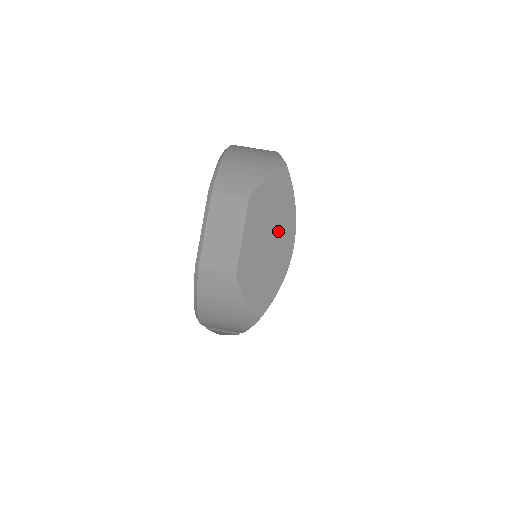
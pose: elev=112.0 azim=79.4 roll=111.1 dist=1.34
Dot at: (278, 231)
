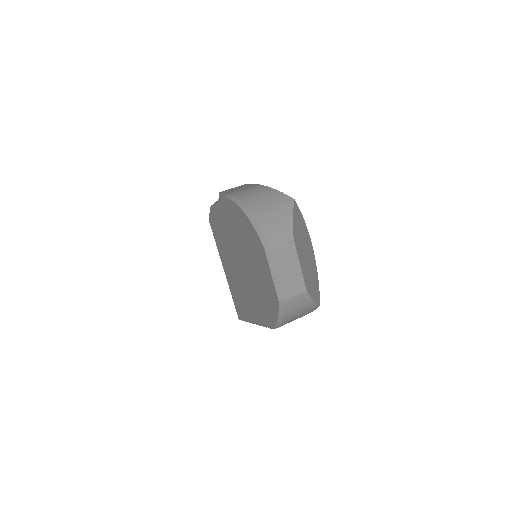
Dot at: (306, 245)
